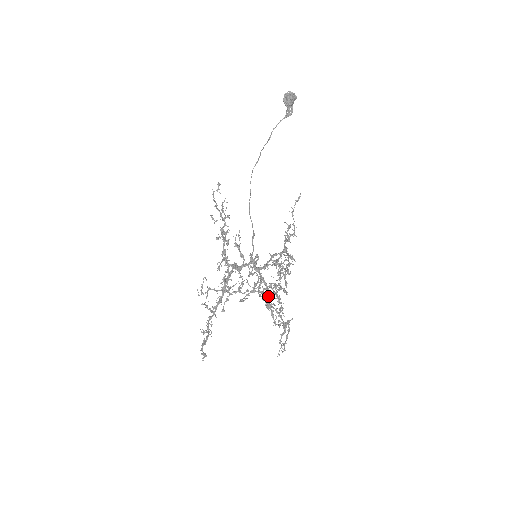
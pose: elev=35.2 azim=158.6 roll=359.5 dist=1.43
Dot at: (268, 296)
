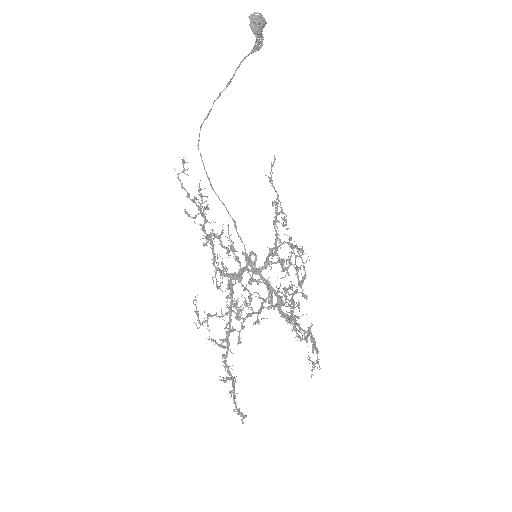
Dot at: occluded
